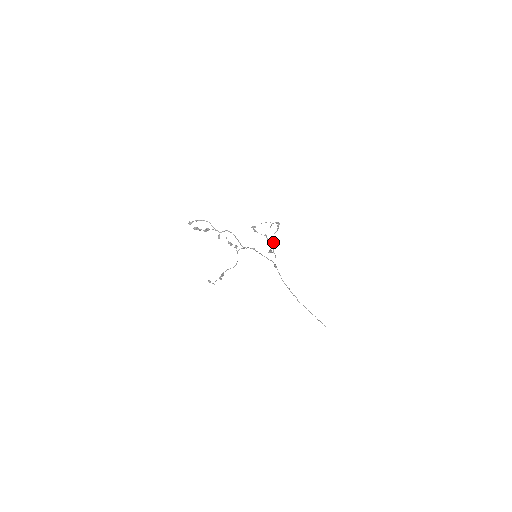
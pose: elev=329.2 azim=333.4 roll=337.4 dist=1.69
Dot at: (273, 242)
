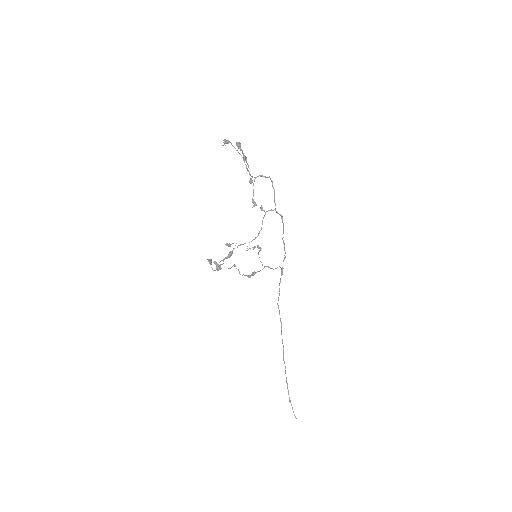
Dot at: occluded
